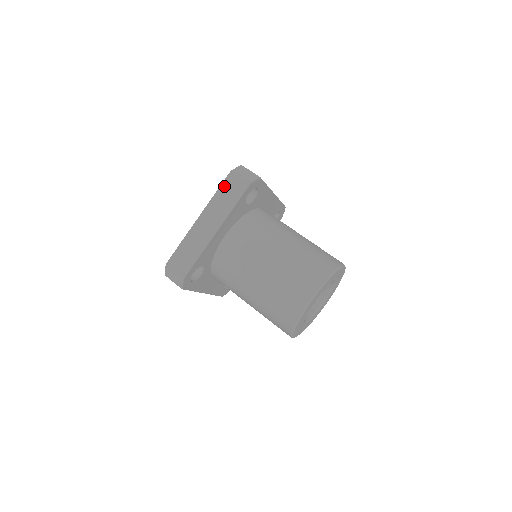
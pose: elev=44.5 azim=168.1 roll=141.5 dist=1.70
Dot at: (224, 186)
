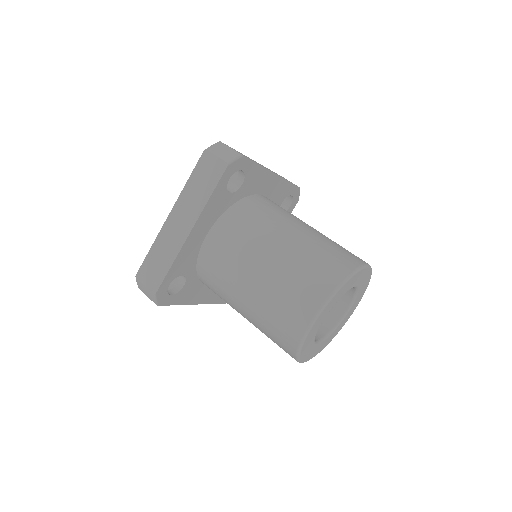
Dot at: (197, 171)
